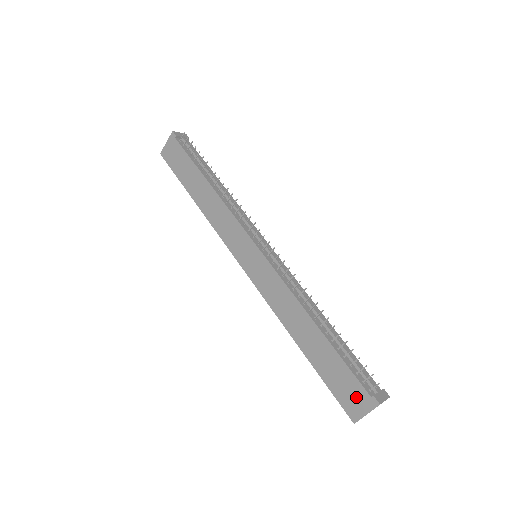
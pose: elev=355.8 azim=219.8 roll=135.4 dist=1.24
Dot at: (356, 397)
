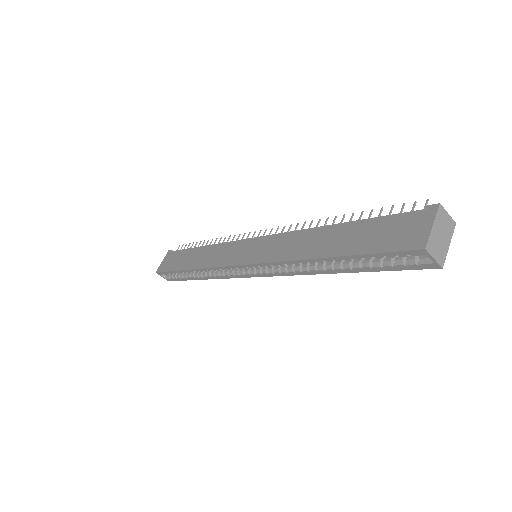
Dot at: (409, 226)
